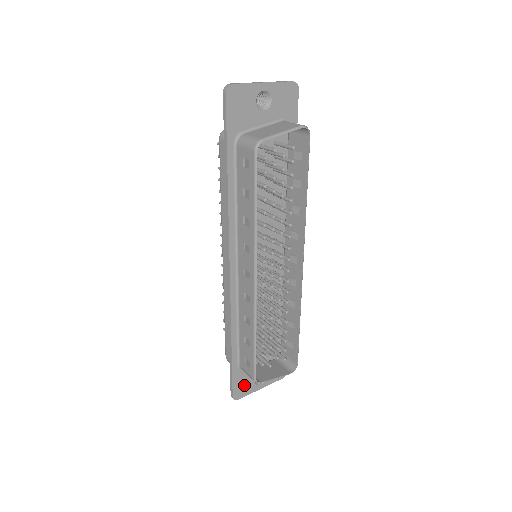
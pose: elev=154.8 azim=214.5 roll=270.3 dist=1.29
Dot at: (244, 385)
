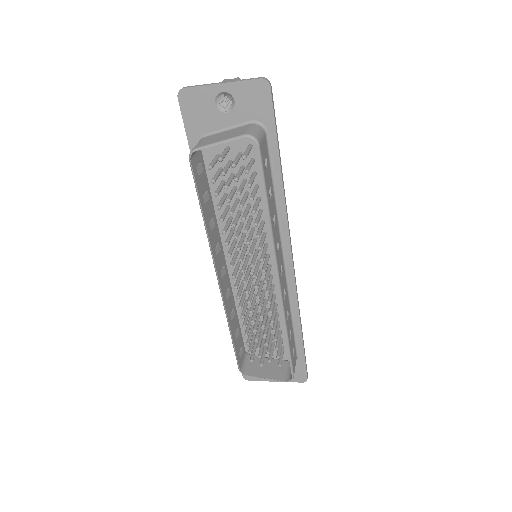
Dot at: occluded
